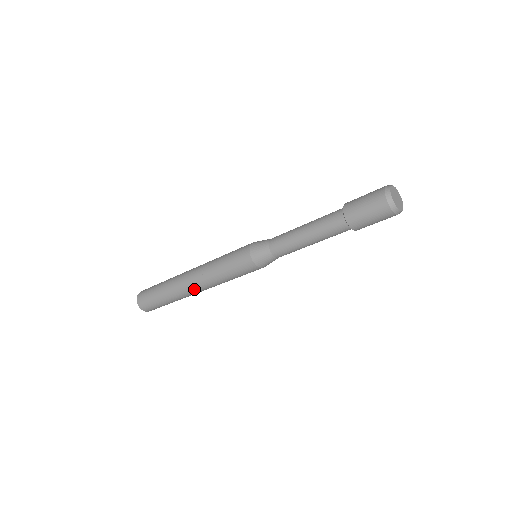
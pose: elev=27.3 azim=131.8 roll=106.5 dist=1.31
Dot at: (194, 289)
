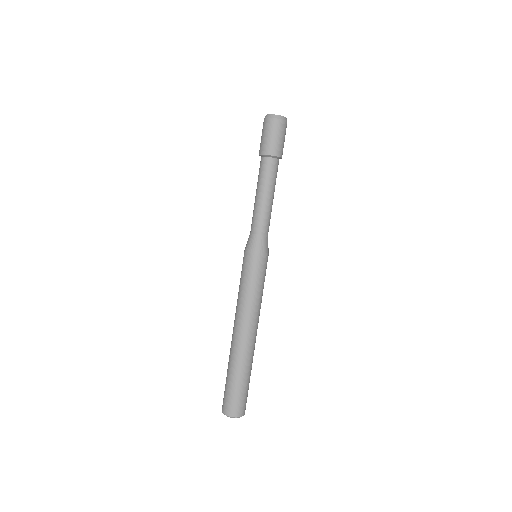
Dot at: (234, 332)
